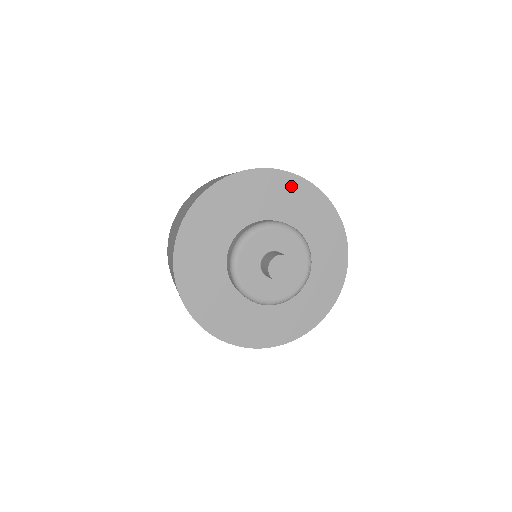
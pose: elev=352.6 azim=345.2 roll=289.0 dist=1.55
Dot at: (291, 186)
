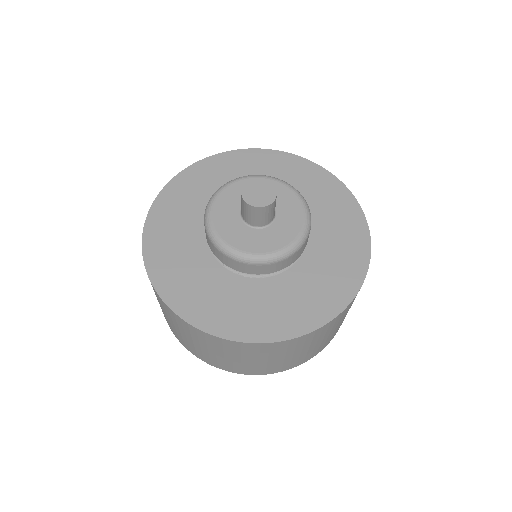
Dot at: (322, 181)
